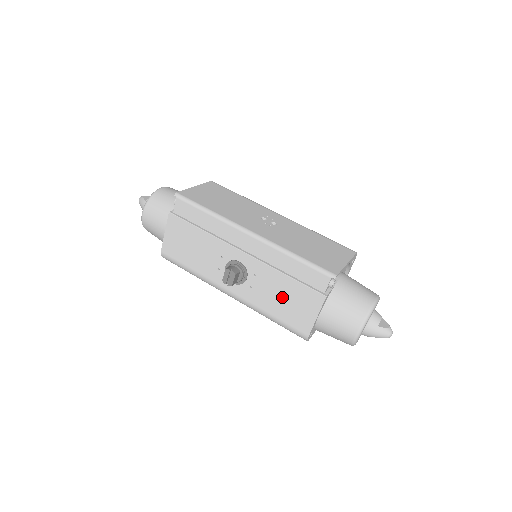
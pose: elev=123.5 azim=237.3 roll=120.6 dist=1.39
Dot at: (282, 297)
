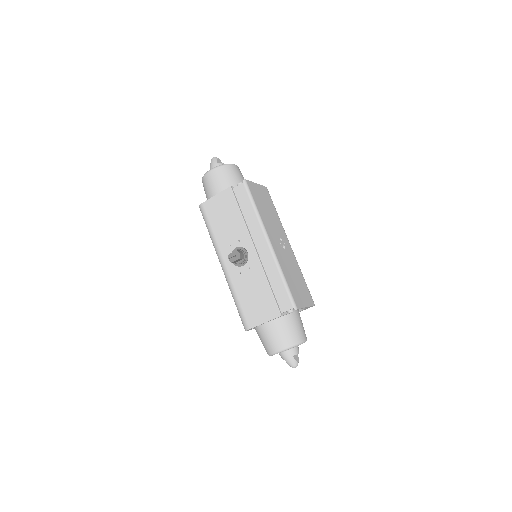
Dot at: (255, 294)
